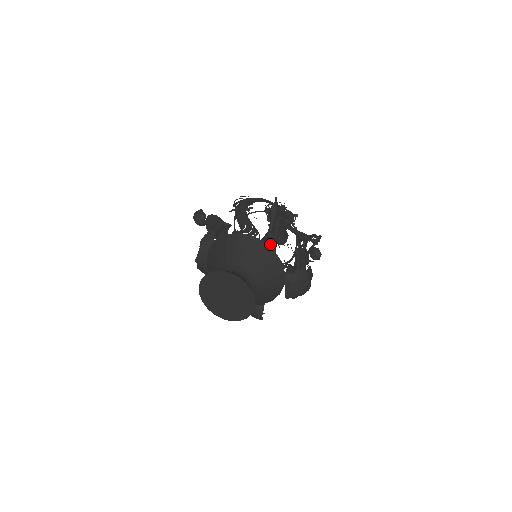
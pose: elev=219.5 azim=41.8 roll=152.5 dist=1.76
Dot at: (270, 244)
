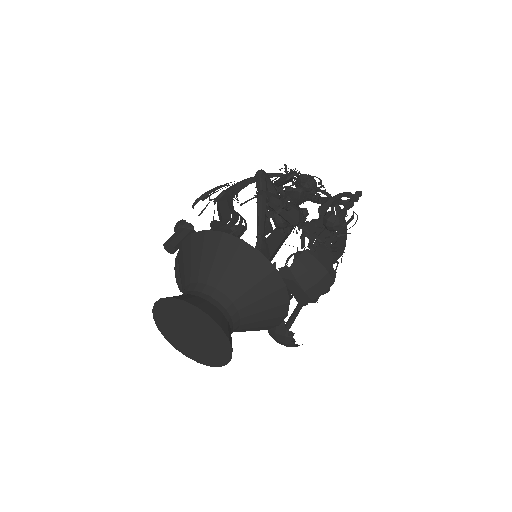
Dot at: (266, 232)
